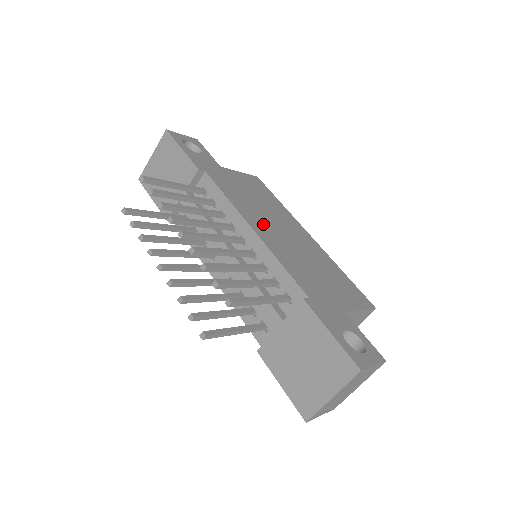
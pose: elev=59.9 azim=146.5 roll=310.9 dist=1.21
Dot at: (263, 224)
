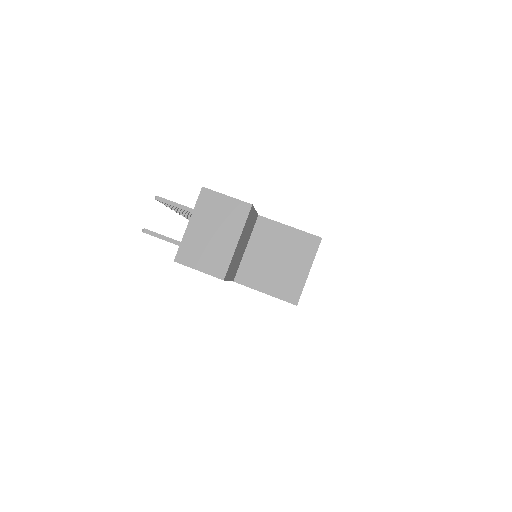
Dot at: occluded
